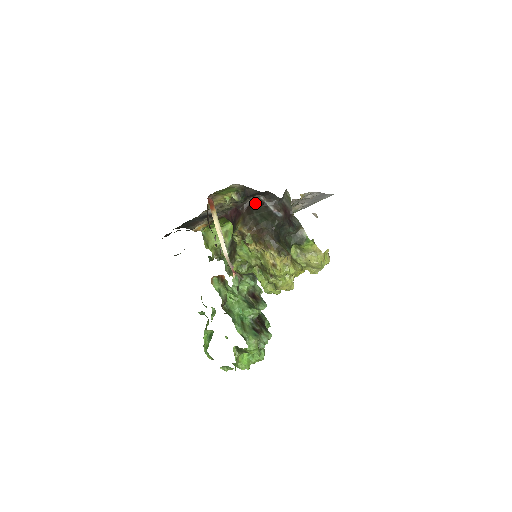
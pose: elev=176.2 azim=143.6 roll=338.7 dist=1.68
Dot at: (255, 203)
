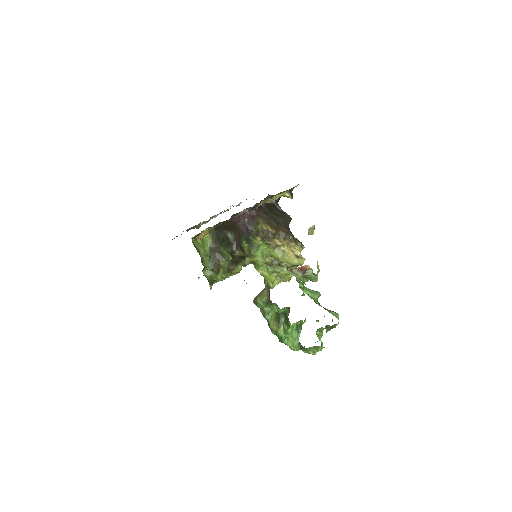
Dot at: (267, 204)
